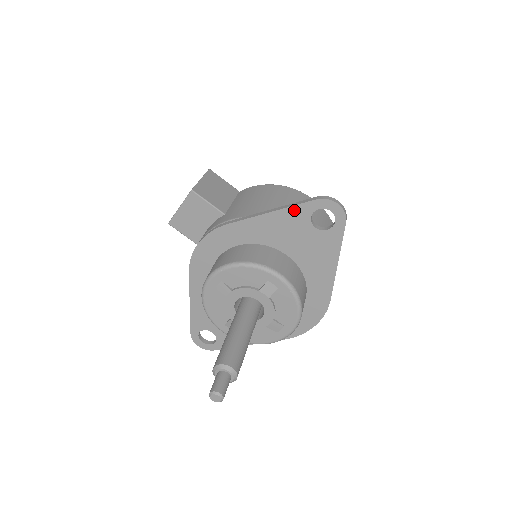
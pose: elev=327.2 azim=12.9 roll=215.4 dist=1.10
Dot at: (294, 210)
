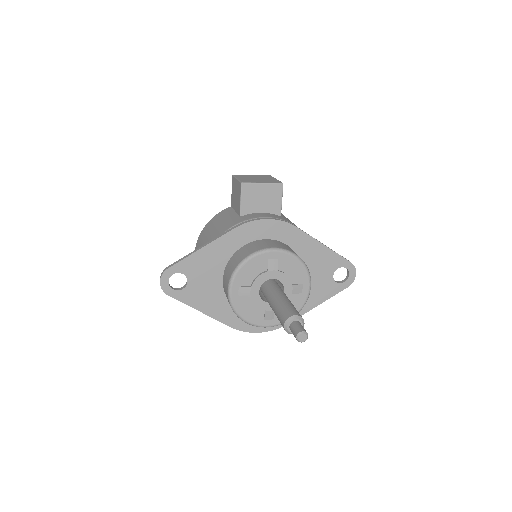
Dot at: (336, 257)
